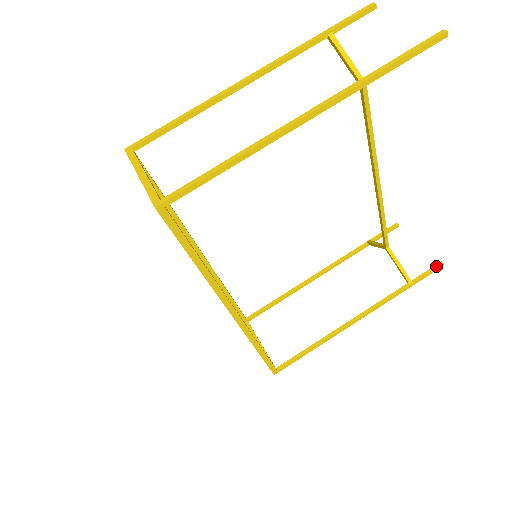
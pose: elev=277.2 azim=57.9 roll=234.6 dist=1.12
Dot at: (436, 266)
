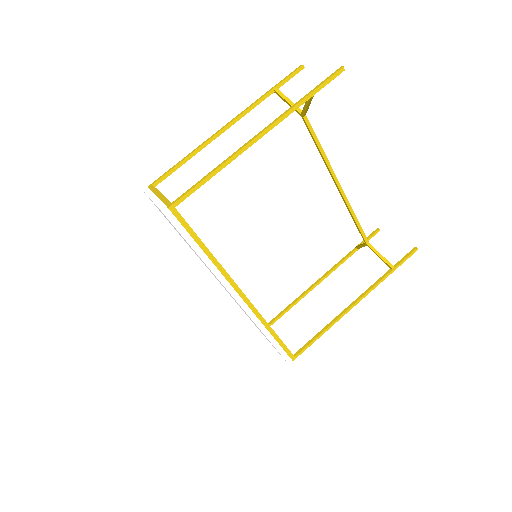
Dot at: (411, 251)
